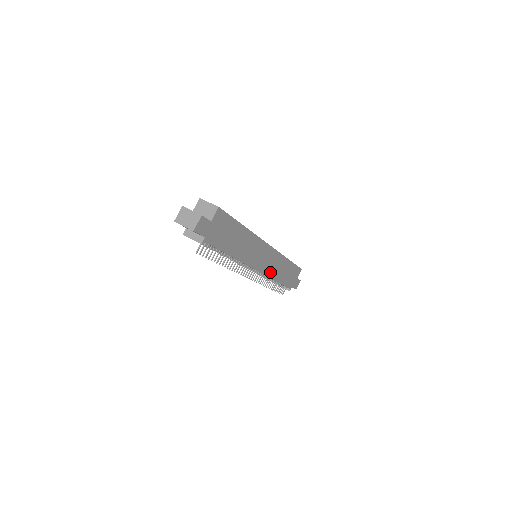
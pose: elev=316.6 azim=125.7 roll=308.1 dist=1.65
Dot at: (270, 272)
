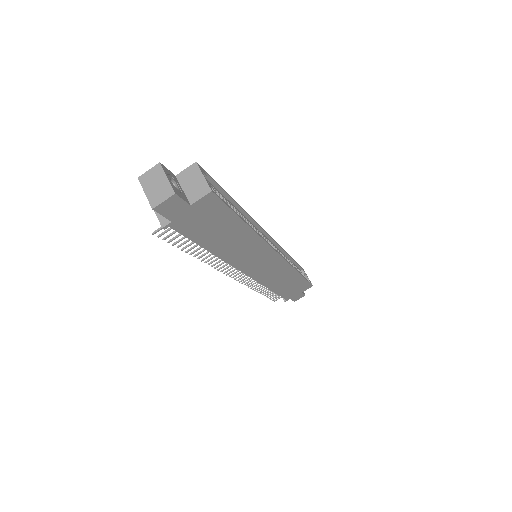
Dot at: (266, 279)
